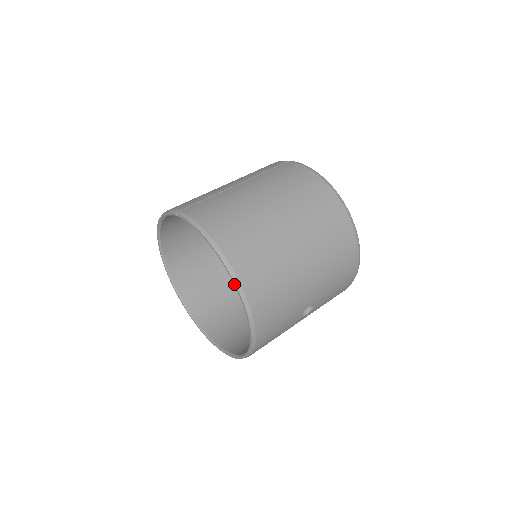
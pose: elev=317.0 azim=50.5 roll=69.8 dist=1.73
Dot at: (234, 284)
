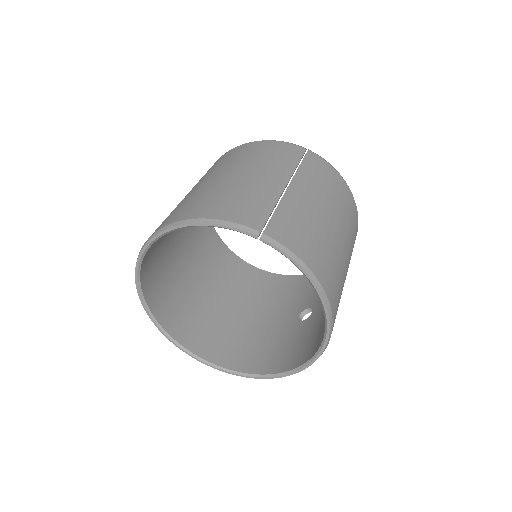
Dot at: (327, 329)
